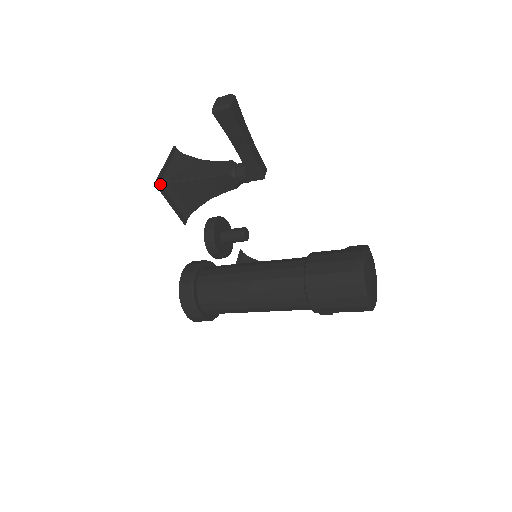
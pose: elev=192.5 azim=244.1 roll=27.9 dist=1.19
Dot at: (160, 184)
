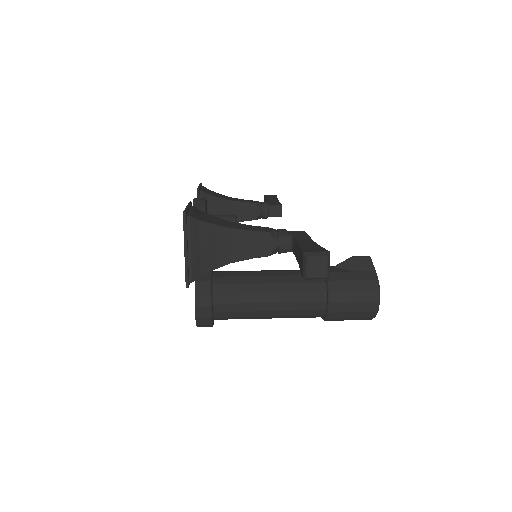
Dot at: (190, 282)
